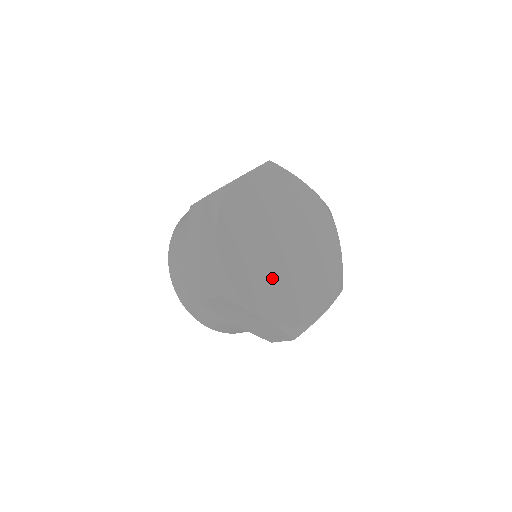
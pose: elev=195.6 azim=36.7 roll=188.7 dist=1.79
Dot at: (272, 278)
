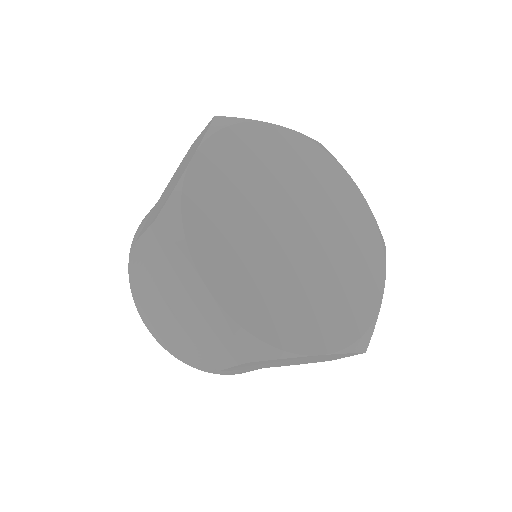
Dot at: (303, 289)
